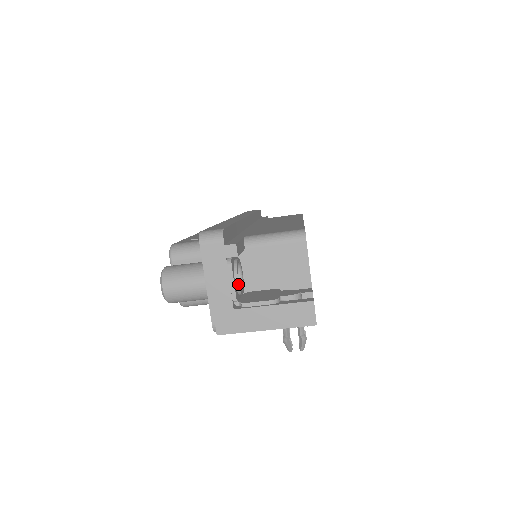
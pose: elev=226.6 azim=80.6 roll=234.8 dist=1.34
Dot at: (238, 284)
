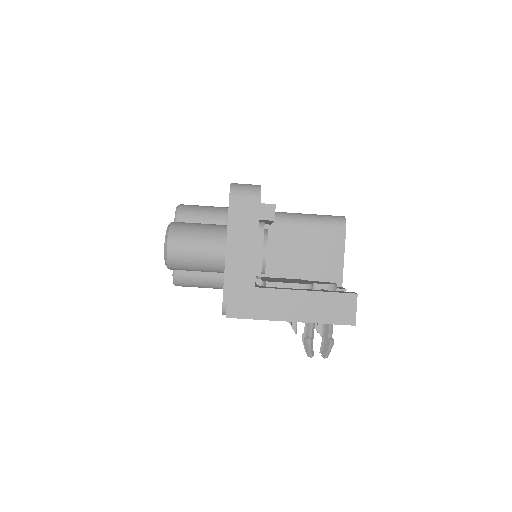
Dot at: (265, 257)
